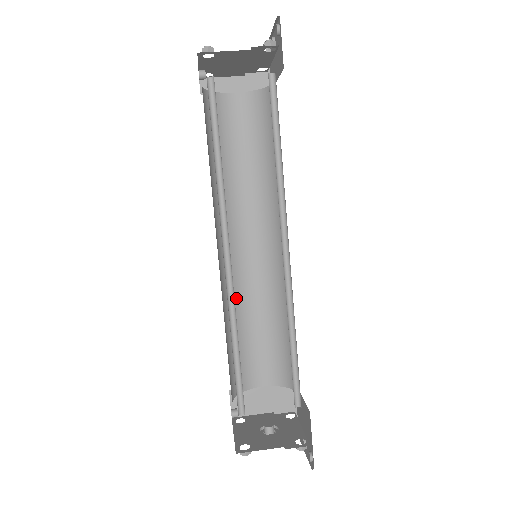
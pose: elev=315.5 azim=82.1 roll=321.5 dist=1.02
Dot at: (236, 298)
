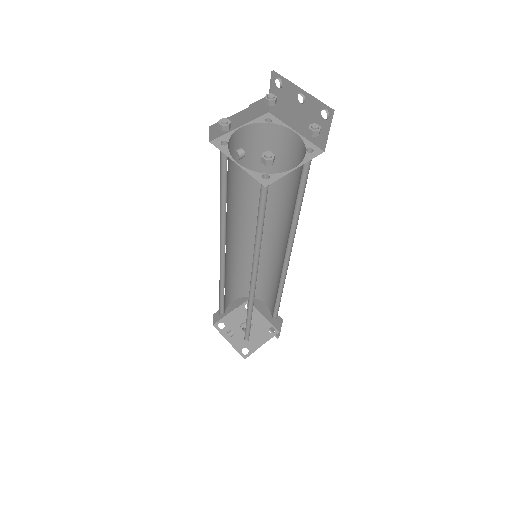
Dot at: (226, 272)
